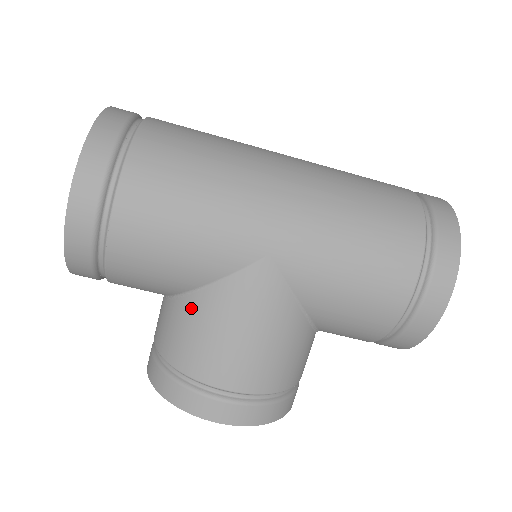
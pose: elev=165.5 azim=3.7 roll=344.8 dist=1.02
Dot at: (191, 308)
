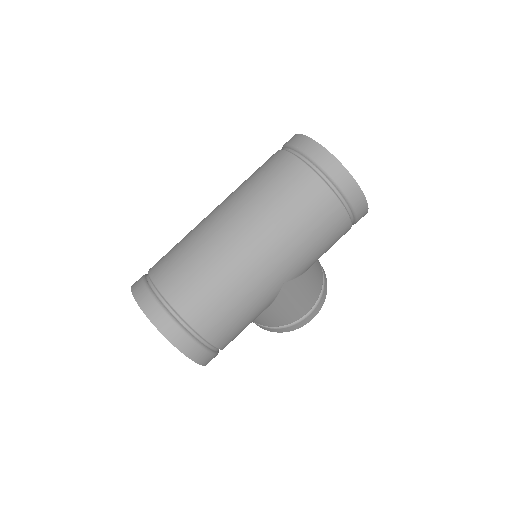
Dot at: (266, 315)
